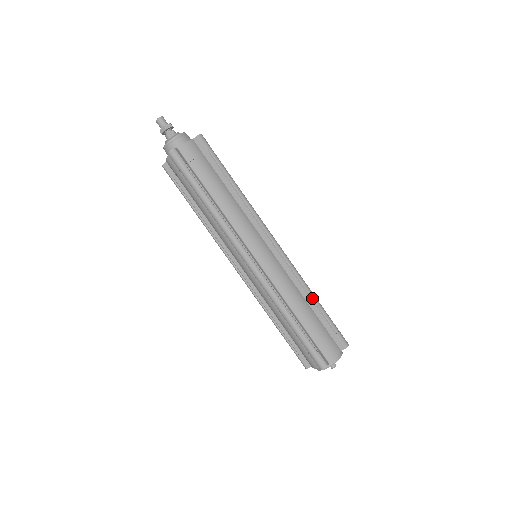
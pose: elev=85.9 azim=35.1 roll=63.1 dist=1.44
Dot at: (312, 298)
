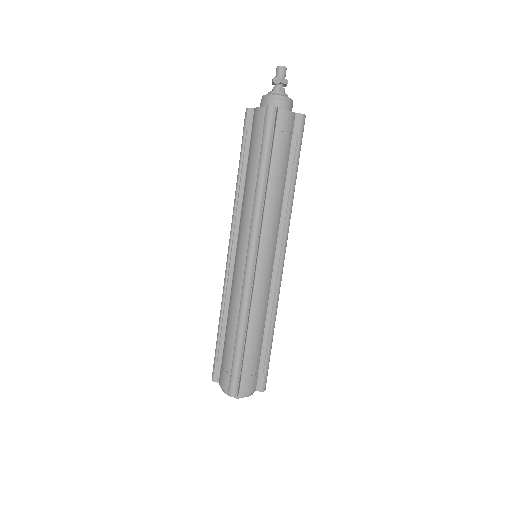
Dot at: (271, 330)
